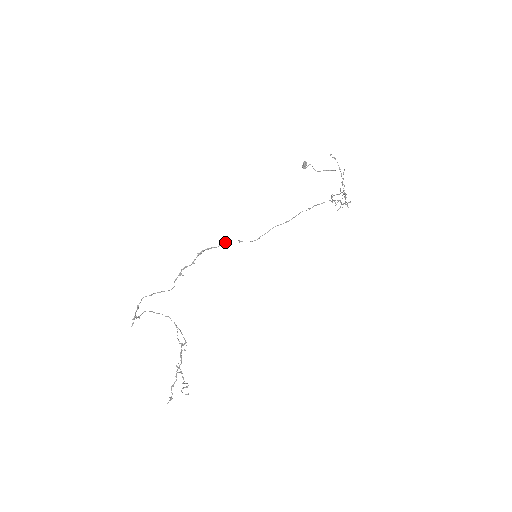
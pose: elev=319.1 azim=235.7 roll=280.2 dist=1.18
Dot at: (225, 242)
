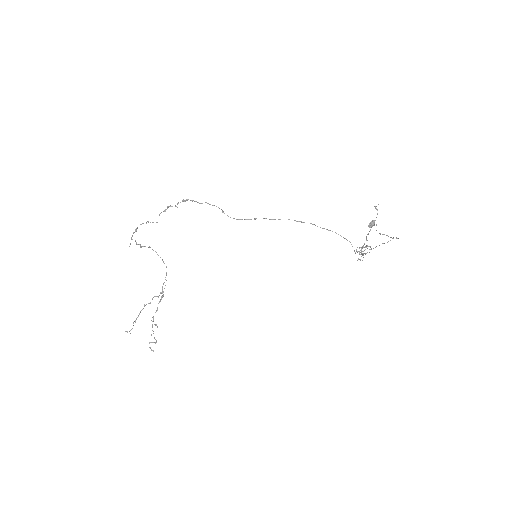
Dot at: (209, 204)
